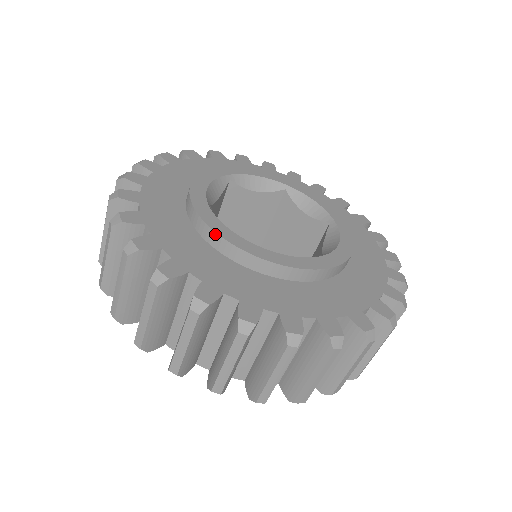
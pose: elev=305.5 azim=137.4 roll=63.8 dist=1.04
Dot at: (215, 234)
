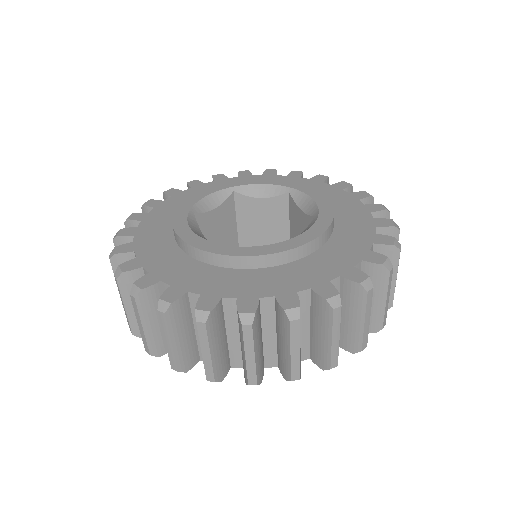
Dot at: (244, 258)
